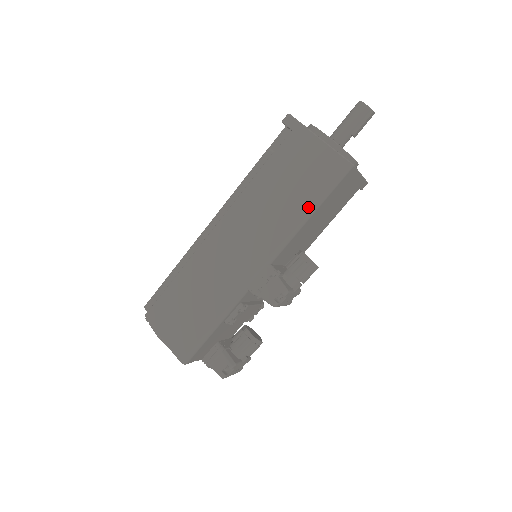
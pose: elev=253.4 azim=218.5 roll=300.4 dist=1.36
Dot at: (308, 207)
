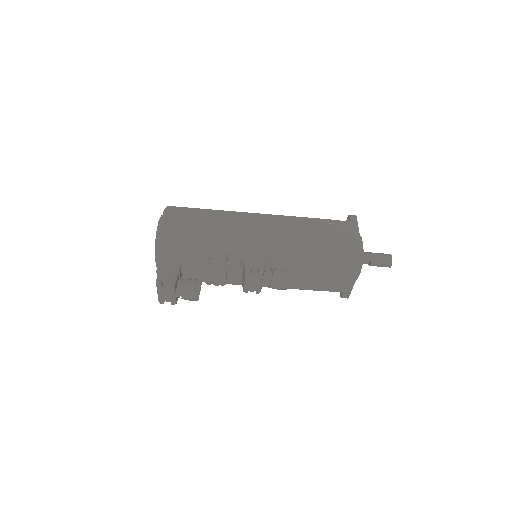
Dot at: (321, 253)
